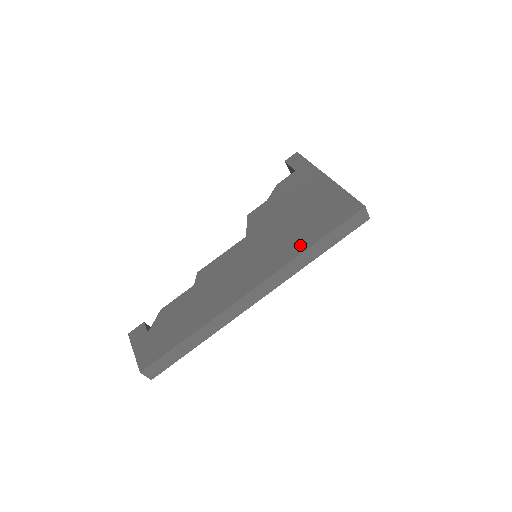
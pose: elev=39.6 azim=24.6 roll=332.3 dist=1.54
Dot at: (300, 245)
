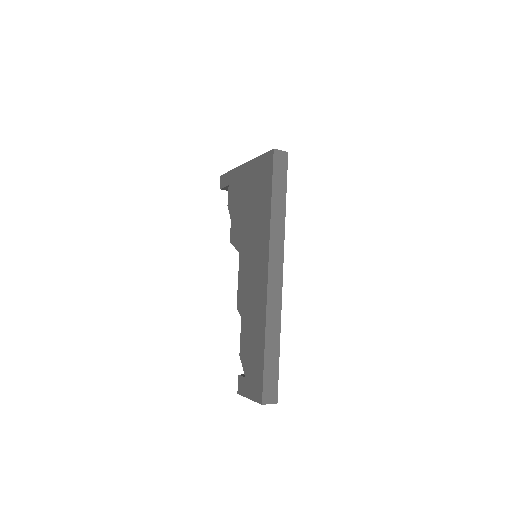
Dot at: (266, 216)
